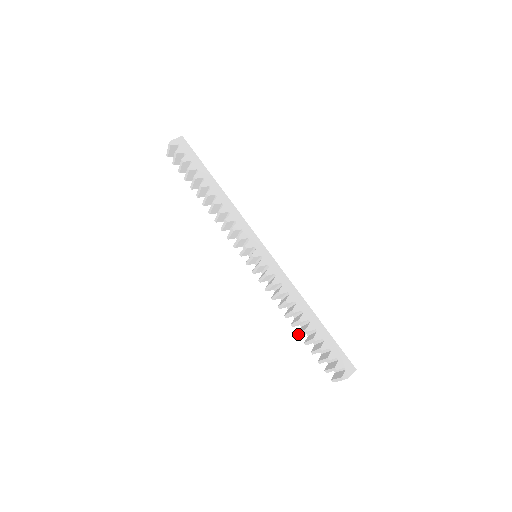
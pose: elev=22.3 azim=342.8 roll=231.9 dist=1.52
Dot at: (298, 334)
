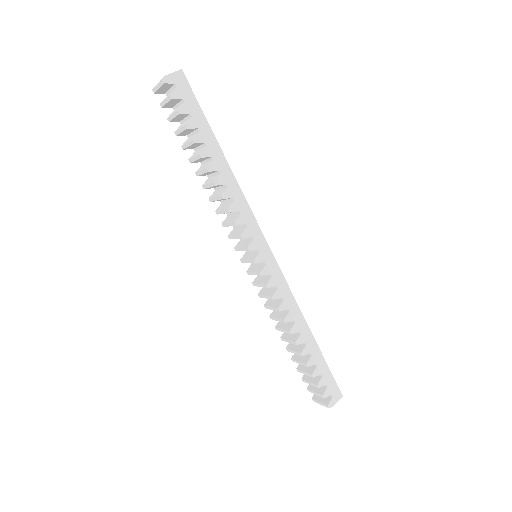
Dot at: (287, 349)
